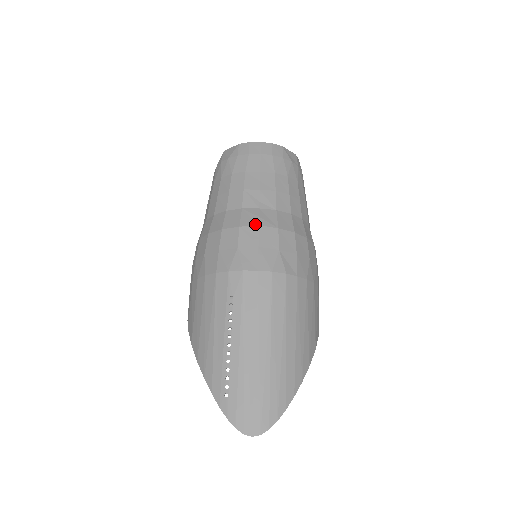
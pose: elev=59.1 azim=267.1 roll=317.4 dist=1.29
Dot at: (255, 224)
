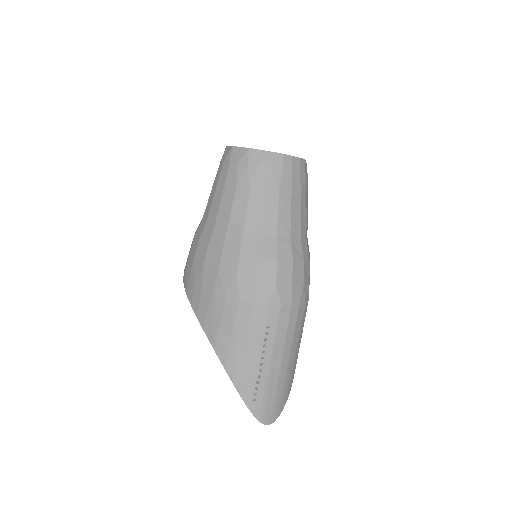
Dot at: (290, 259)
